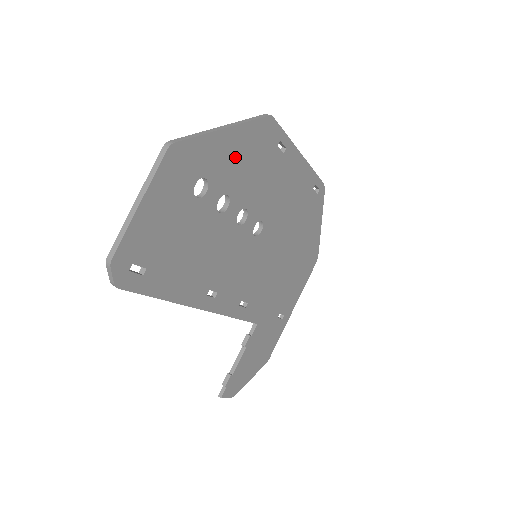
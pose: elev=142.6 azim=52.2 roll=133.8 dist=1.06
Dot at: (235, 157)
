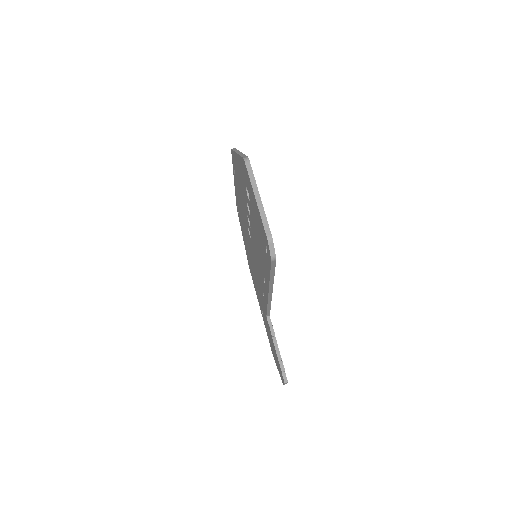
Dot at: occluded
